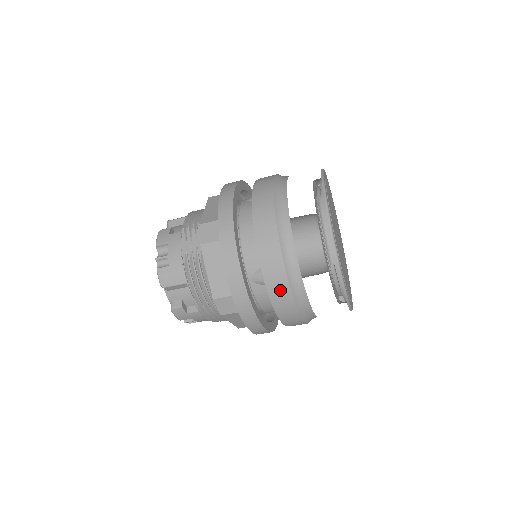
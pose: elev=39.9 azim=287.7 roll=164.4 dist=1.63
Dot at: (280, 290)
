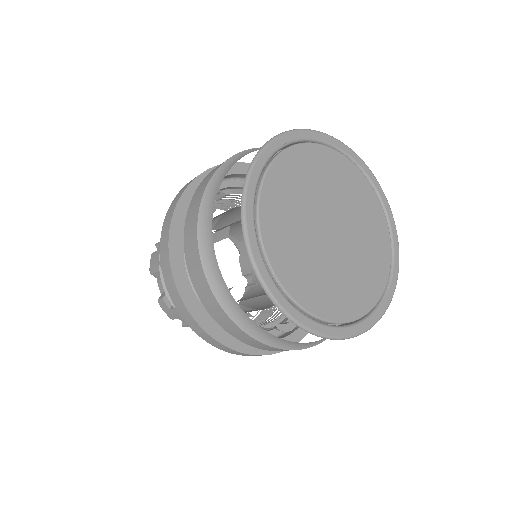
Dot at: occluded
